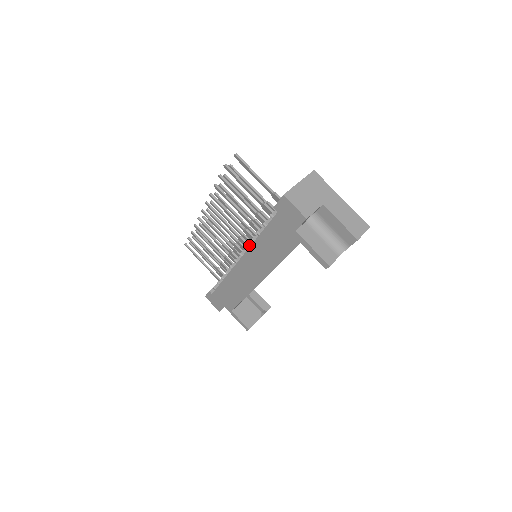
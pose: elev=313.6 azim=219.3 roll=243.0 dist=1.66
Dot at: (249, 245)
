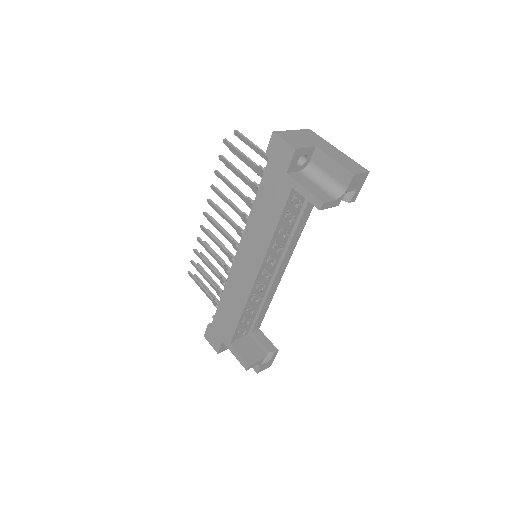
Dot at: occluded
